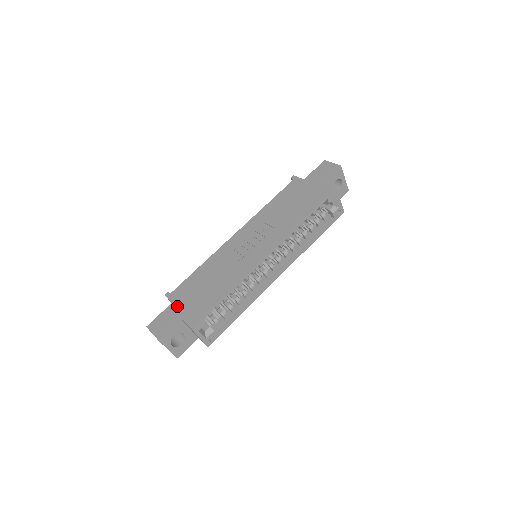
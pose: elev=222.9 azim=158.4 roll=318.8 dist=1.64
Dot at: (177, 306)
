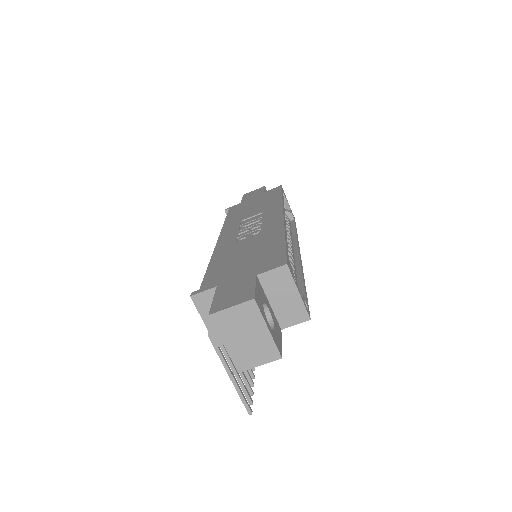
Dot at: (231, 280)
